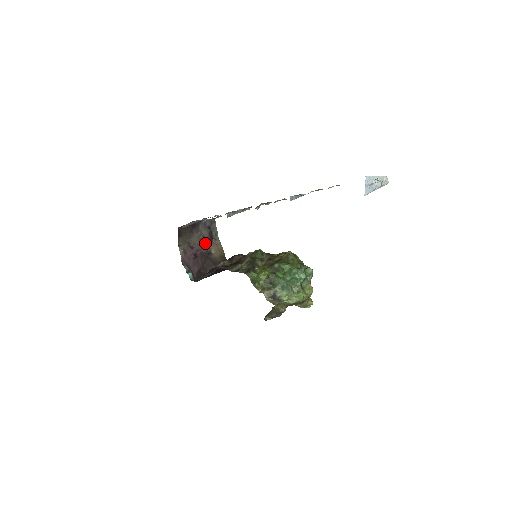
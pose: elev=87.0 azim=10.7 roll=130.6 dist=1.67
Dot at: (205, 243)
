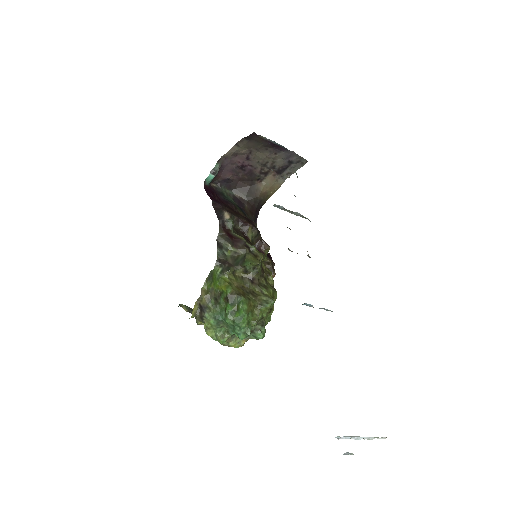
Dot at: (267, 168)
